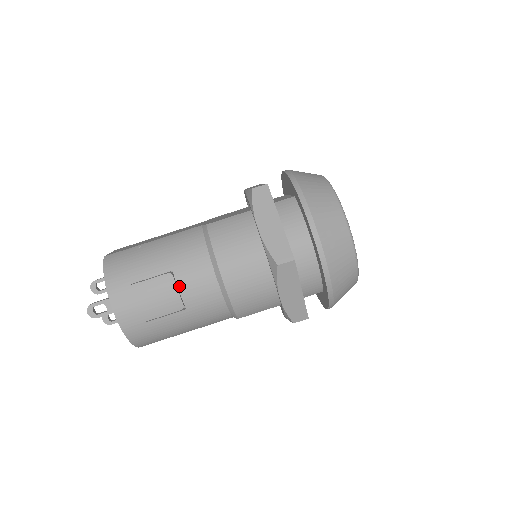
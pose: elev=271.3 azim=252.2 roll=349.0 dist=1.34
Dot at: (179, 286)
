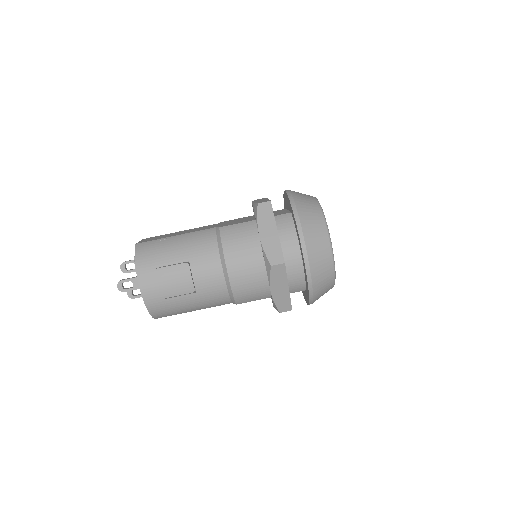
Dot at: (193, 274)
